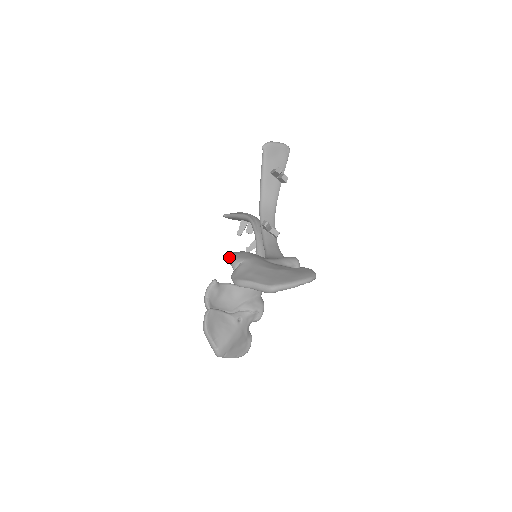
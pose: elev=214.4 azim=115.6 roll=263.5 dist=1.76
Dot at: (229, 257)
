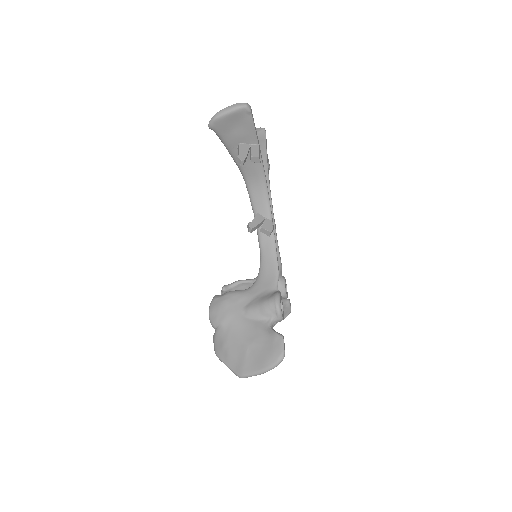
Dot at: occluded
